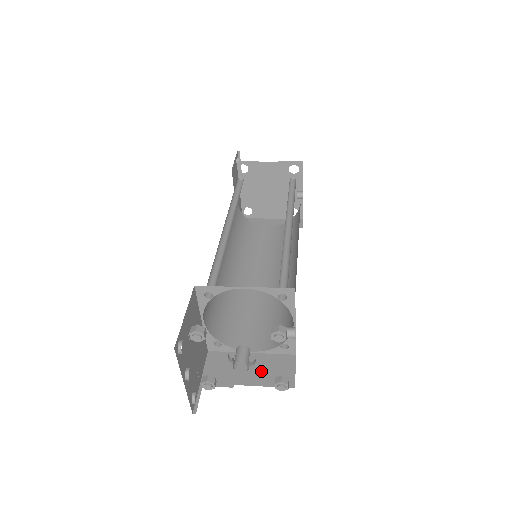
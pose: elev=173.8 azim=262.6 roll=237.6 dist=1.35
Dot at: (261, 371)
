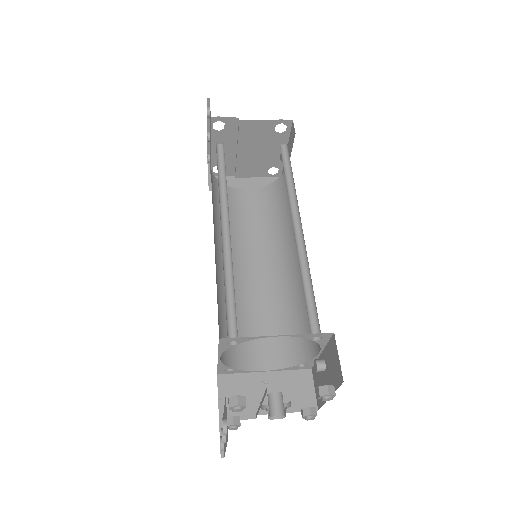
Dot at: occluded
